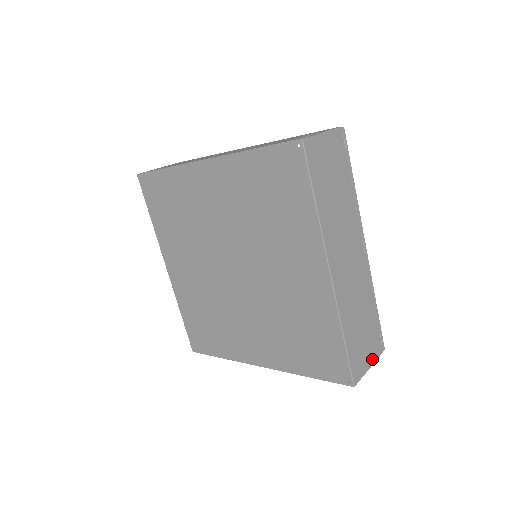
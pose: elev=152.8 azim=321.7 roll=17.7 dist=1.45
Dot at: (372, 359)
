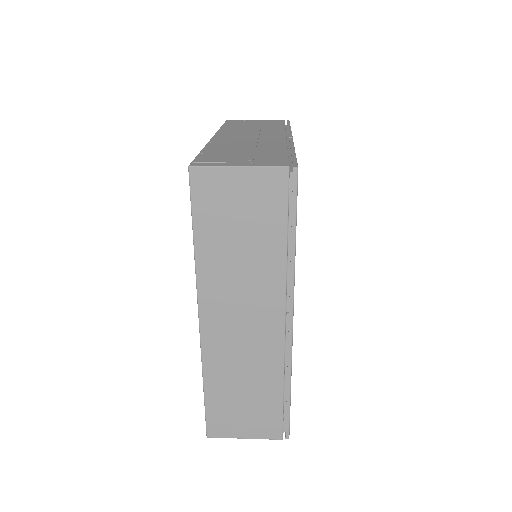
Dot at: (255, 434)
